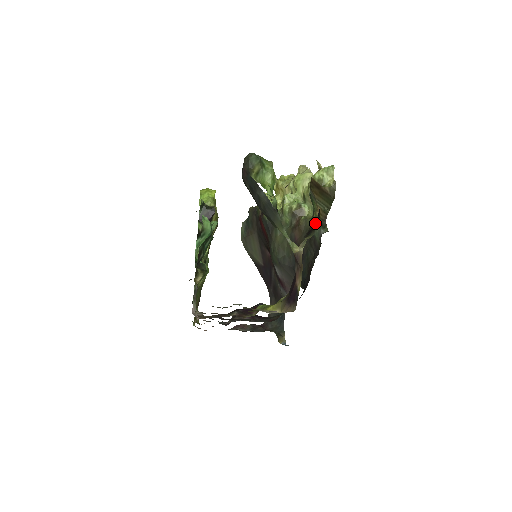
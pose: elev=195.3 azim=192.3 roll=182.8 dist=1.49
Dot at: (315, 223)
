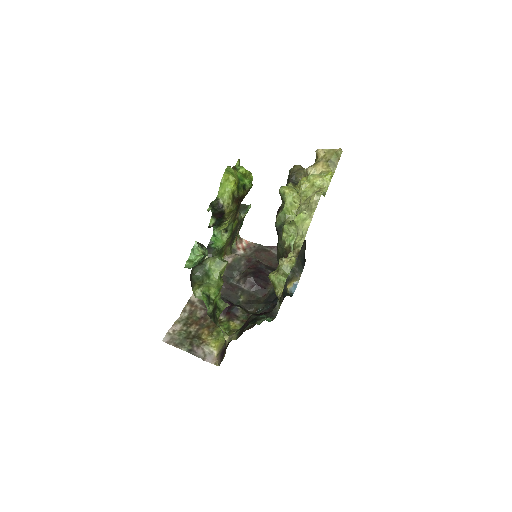
Dot at: occluded
